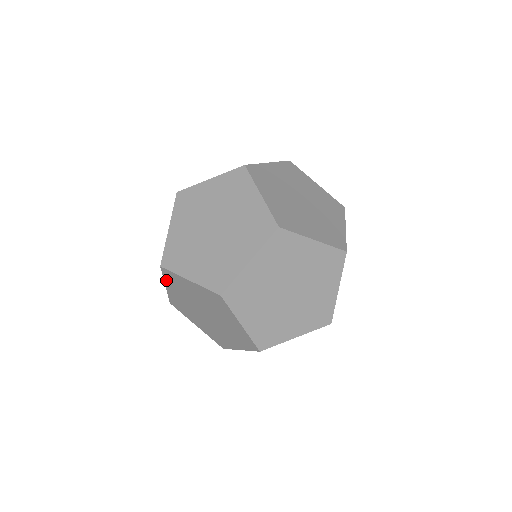
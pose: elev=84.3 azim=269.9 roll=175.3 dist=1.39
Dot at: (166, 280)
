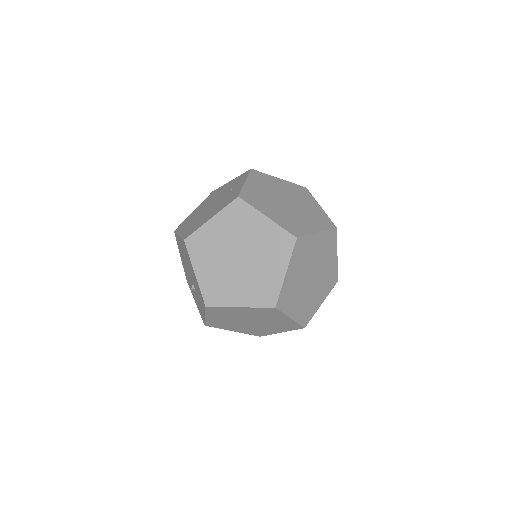
Dot at: (208, 313)
